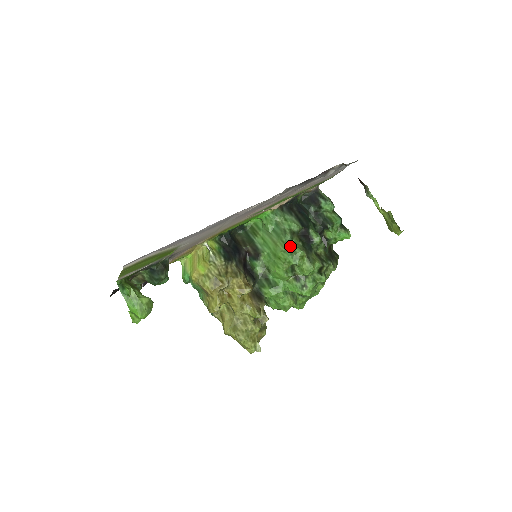
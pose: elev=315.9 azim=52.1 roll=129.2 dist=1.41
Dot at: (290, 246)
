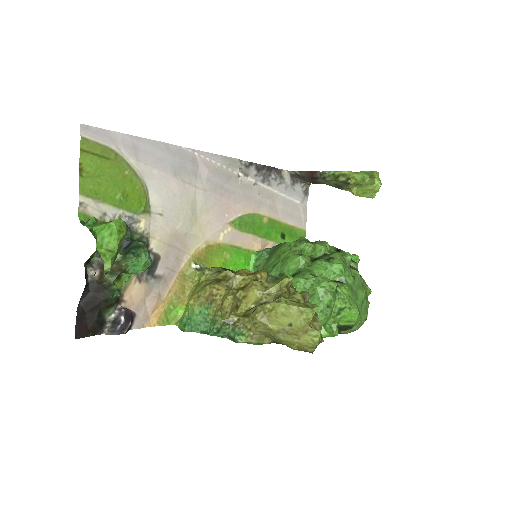
Dot at: occluded
